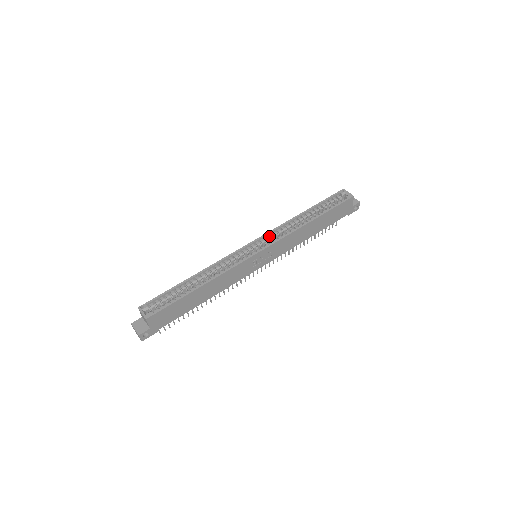
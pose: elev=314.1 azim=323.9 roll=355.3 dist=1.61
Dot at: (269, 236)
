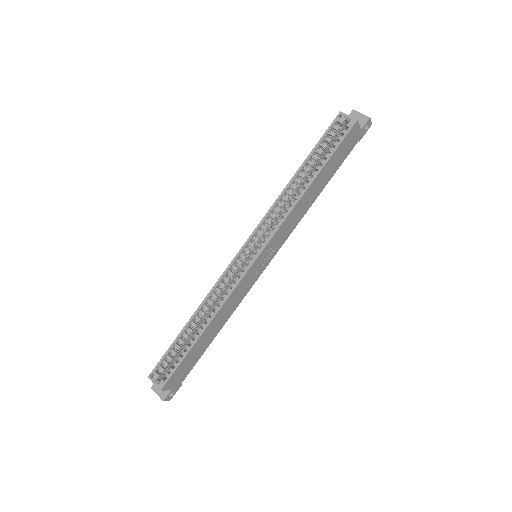
Dot at: (262, 228)
